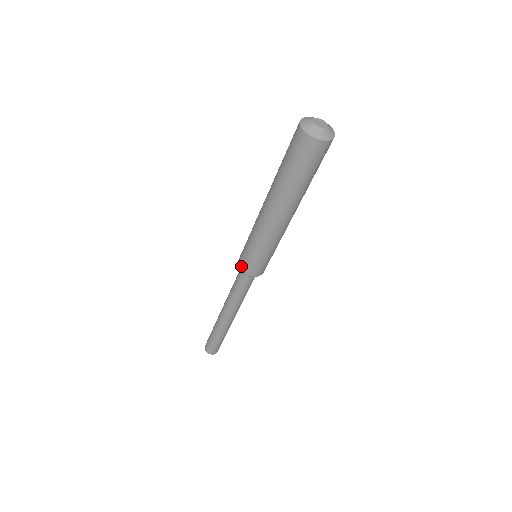
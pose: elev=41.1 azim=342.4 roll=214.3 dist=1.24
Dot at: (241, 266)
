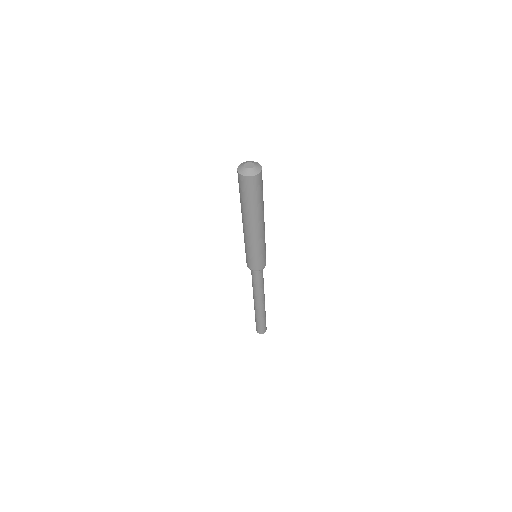
Dot at: (249, 266)
